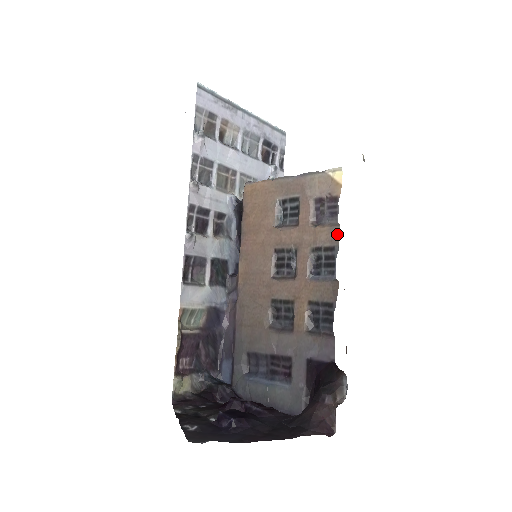
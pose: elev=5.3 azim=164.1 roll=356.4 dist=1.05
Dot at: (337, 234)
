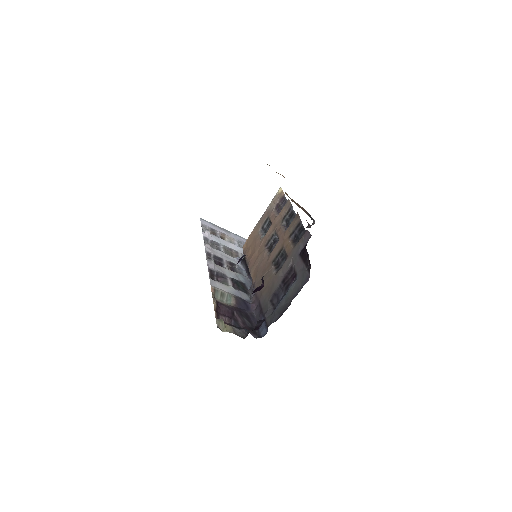
Dot at: (289, 203)
